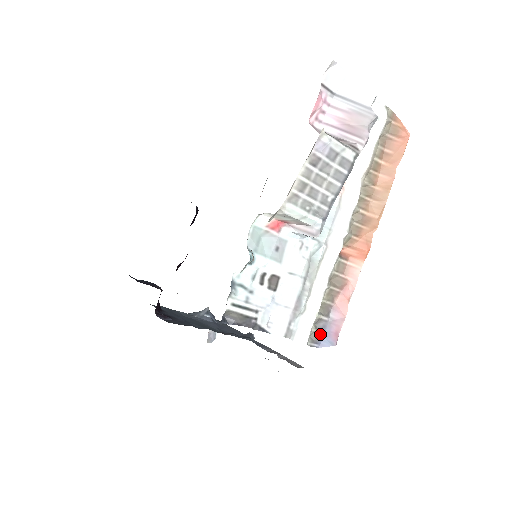
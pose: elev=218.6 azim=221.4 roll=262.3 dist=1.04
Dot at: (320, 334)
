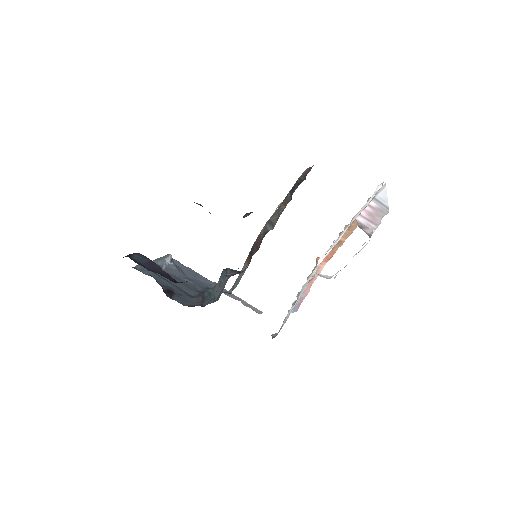
Dot at: occluded
